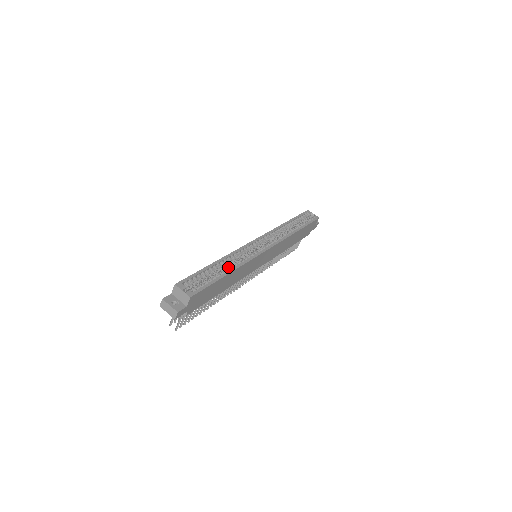
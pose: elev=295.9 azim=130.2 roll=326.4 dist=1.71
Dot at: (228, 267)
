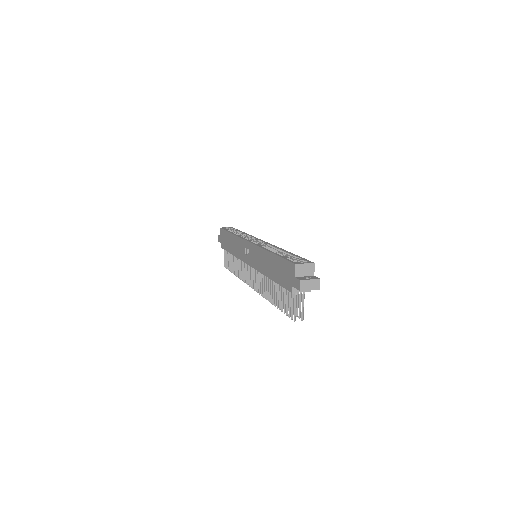
Dot at: (281, 251)
